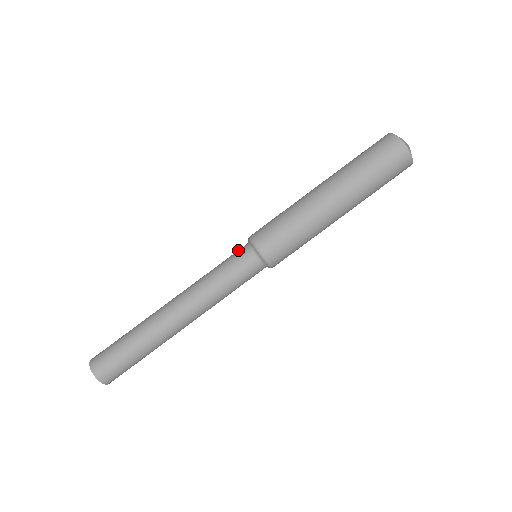
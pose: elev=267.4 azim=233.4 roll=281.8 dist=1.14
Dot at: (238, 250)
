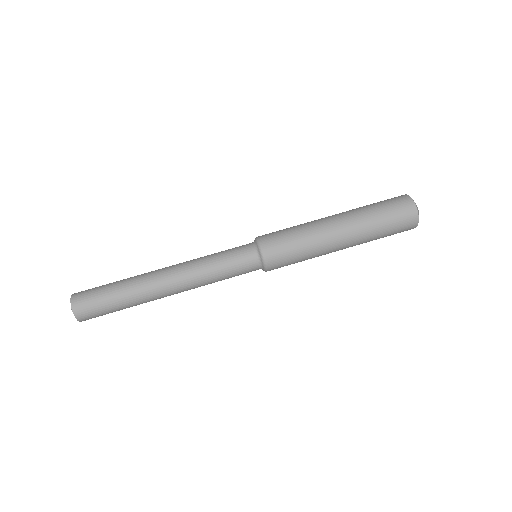
Dot at: (244, 248)
